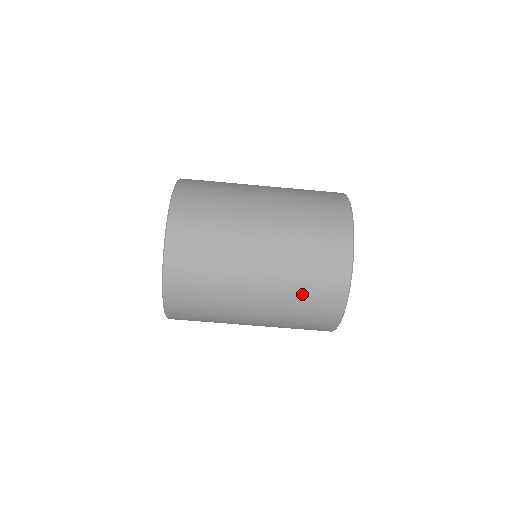
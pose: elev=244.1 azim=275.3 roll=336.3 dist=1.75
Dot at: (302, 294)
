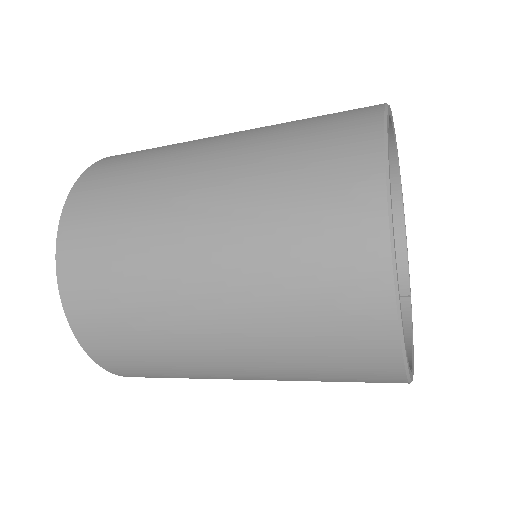
Dot at: (303, 344)
